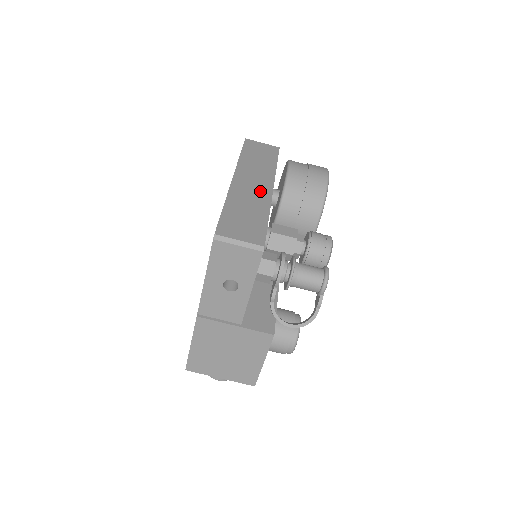
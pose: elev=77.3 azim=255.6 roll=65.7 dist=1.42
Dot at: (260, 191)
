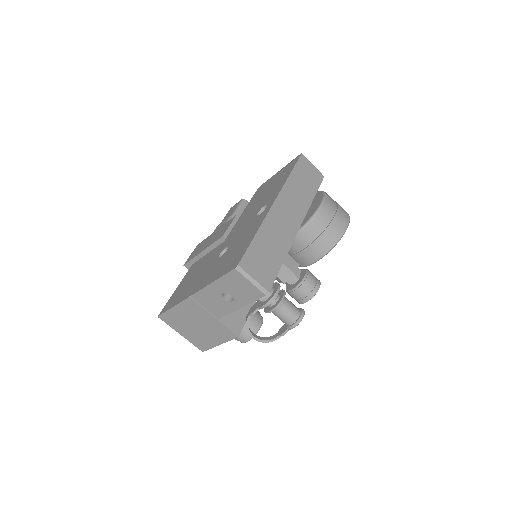
Dot at: (289, 227)
